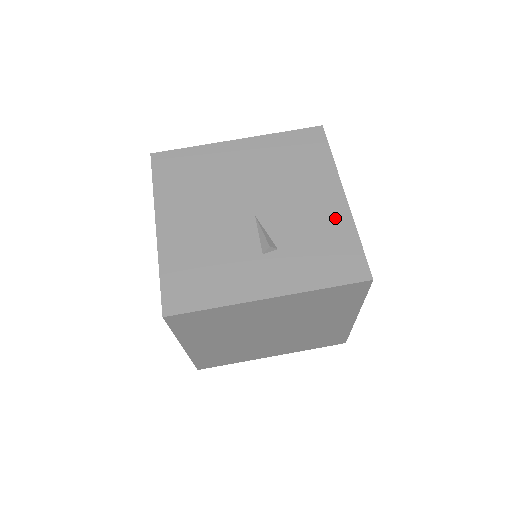
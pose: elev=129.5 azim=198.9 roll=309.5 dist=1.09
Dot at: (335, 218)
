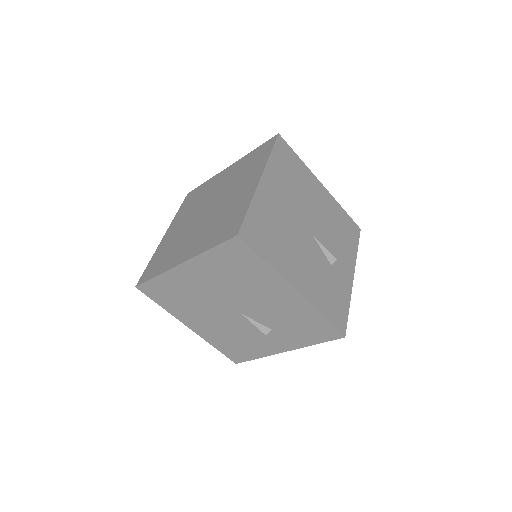
Dot at: (298, 307)
